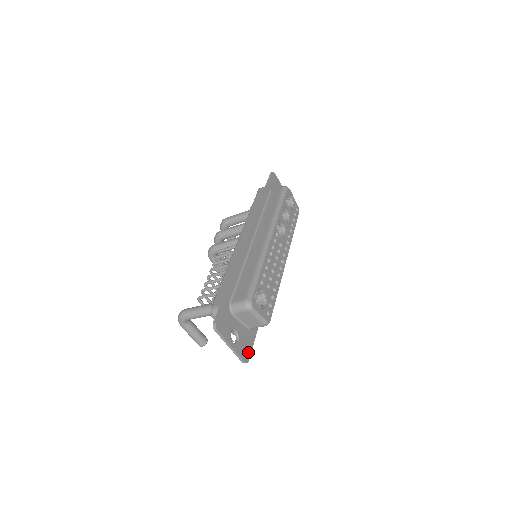
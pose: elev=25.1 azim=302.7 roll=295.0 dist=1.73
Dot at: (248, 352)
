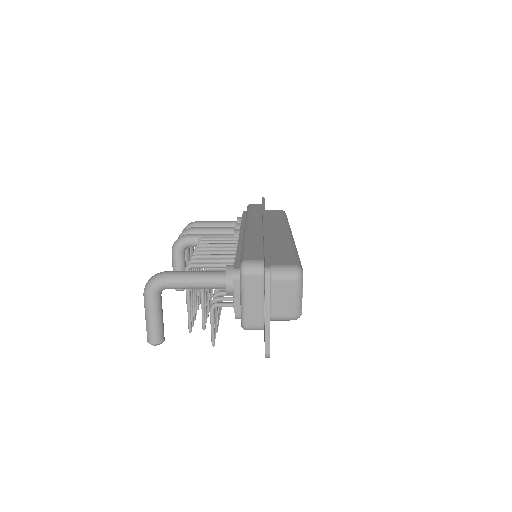
Dot at: occluded
